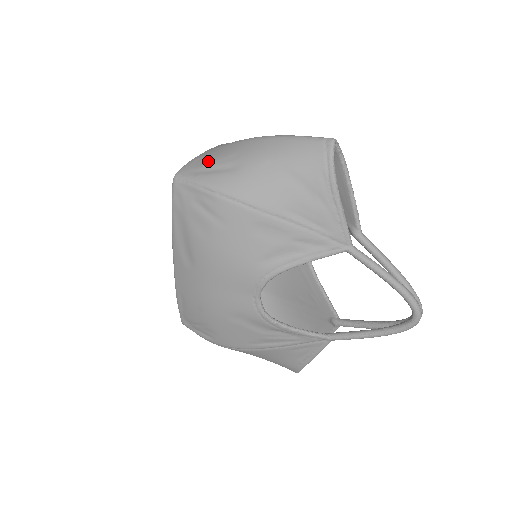
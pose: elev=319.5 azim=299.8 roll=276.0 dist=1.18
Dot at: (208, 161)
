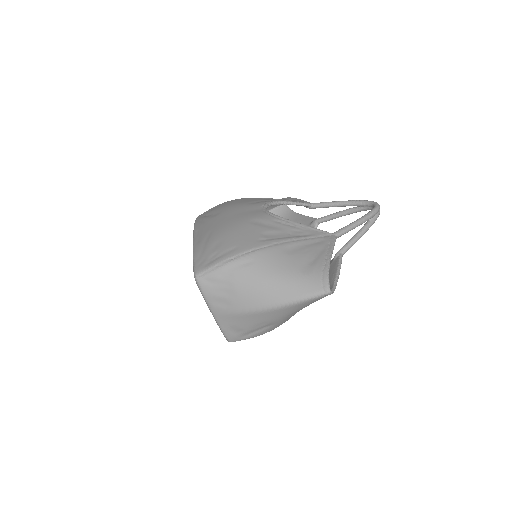
Dot at: (244, 331)
